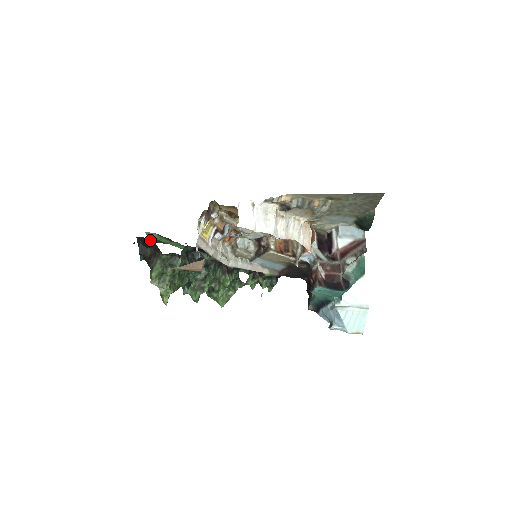
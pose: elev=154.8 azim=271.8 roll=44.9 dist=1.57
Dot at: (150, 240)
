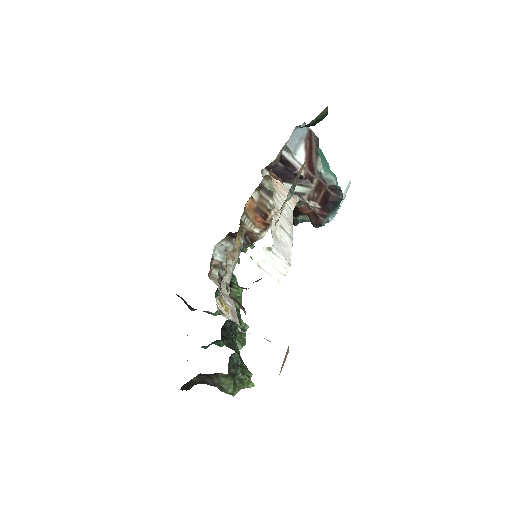
Dot at: occluded
